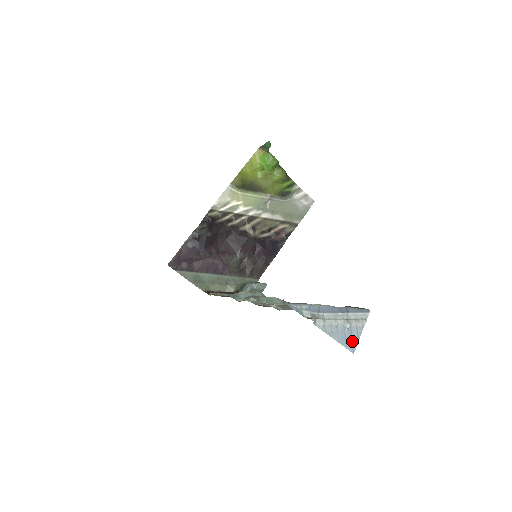
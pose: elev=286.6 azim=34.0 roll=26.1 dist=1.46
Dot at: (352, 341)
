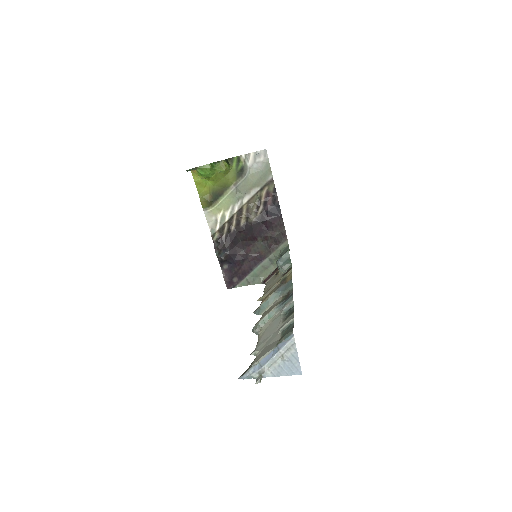
Dot at: (295, 367)
